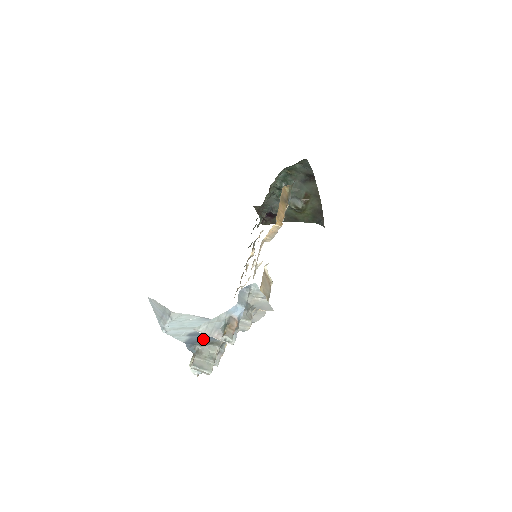
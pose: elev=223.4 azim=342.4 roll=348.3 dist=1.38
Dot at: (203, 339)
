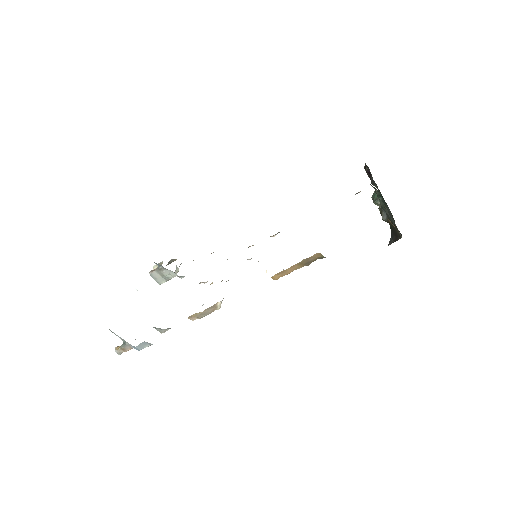
Dot at: occluded
